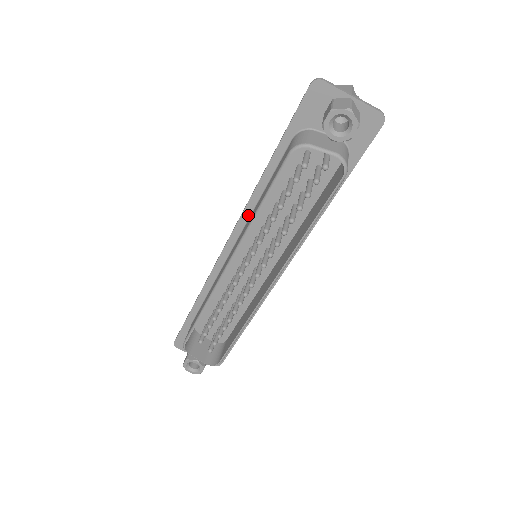
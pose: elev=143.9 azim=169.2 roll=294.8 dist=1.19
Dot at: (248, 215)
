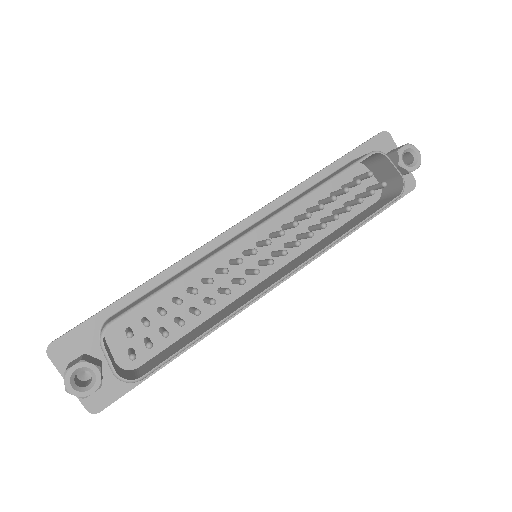
Dot at: (279, 205)
